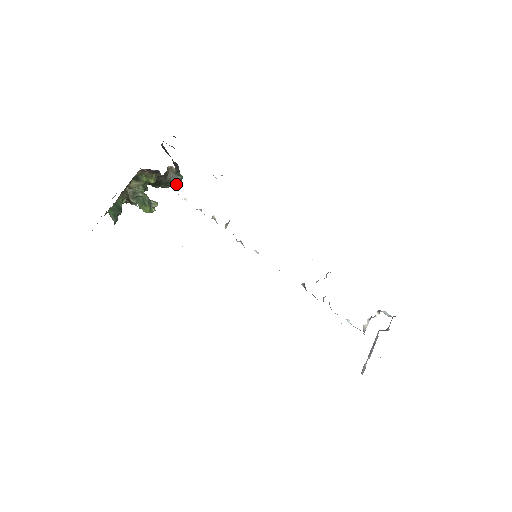
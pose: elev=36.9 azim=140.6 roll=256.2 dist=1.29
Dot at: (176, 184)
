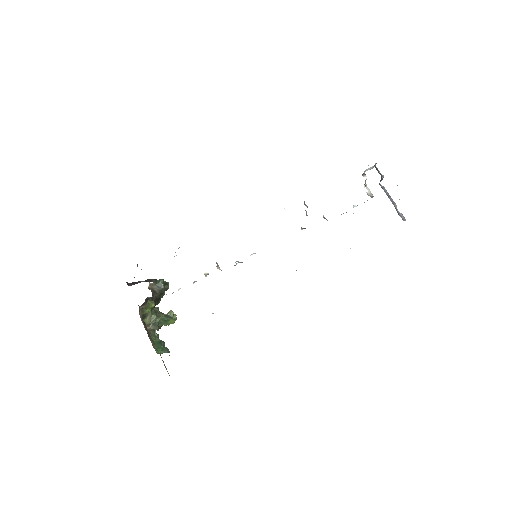
Dot at: (165, 287)
